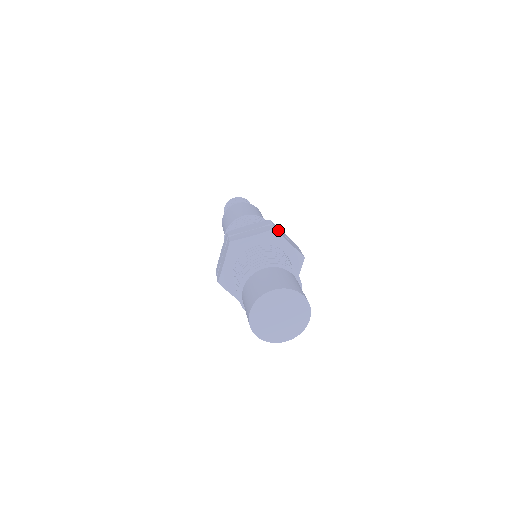
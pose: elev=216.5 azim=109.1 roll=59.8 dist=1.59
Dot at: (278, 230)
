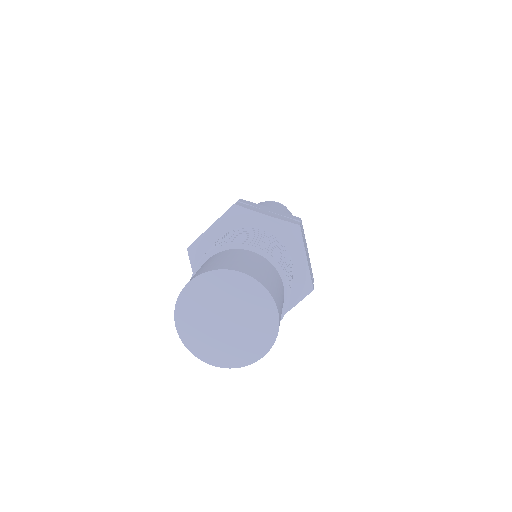
Dot at: occluded
